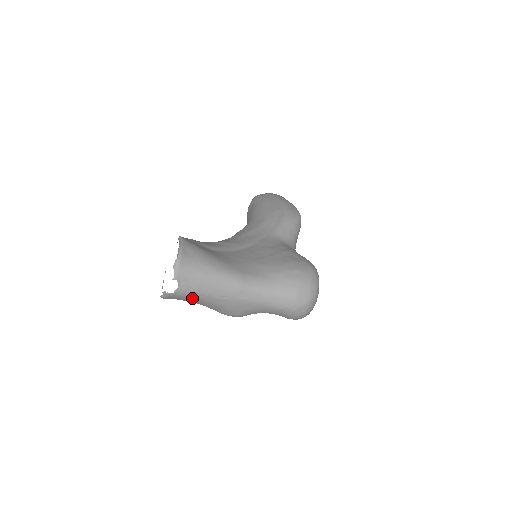
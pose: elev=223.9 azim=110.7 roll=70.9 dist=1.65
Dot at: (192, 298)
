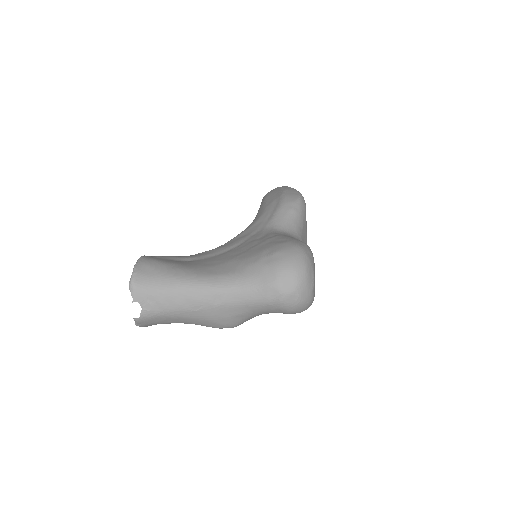
Dot at: (166, 318)
